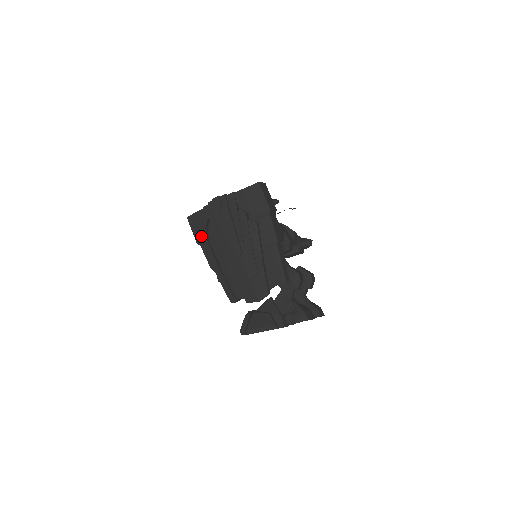
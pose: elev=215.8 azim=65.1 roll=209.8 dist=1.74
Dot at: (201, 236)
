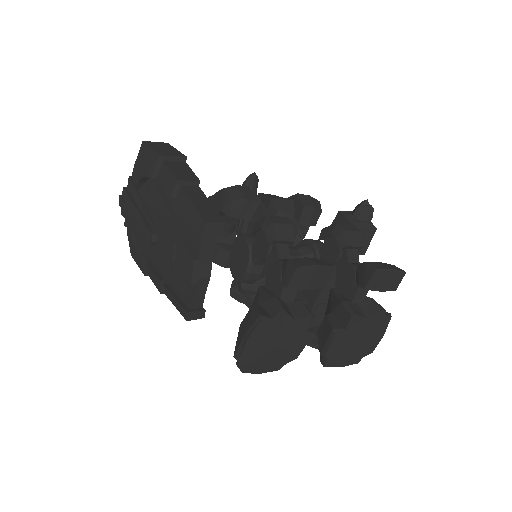
Dot at: (140, 262)
